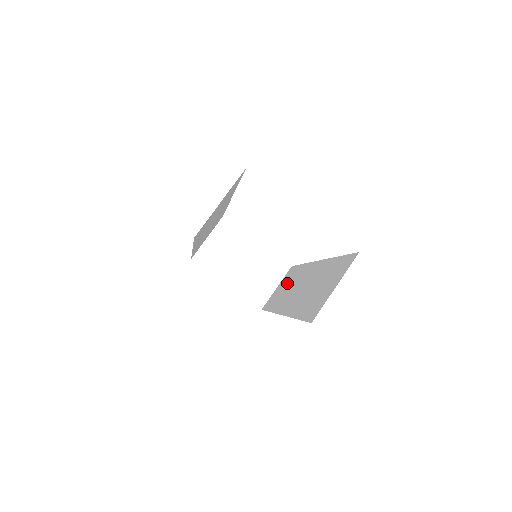
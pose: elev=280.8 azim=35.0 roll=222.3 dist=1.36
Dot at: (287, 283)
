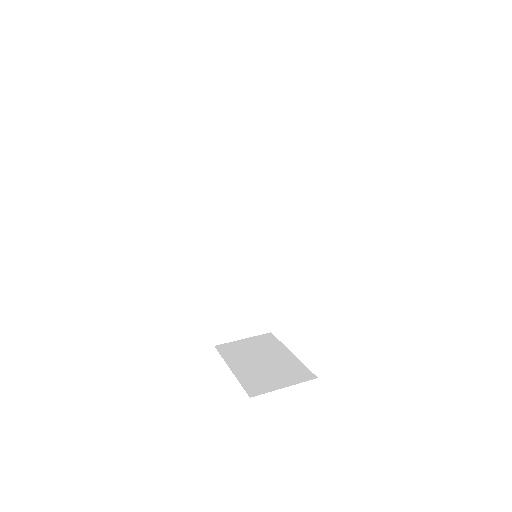
Dot at: occluded
